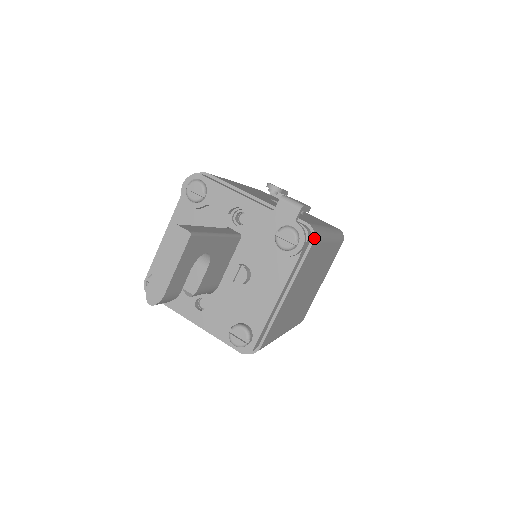
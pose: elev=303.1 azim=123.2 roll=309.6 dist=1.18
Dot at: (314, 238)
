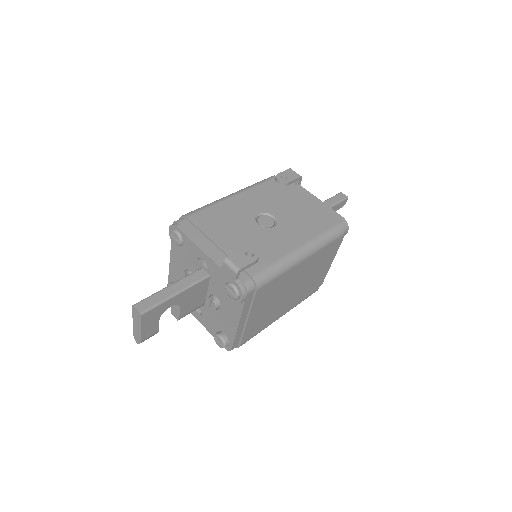
Dot at: (257, 288)
